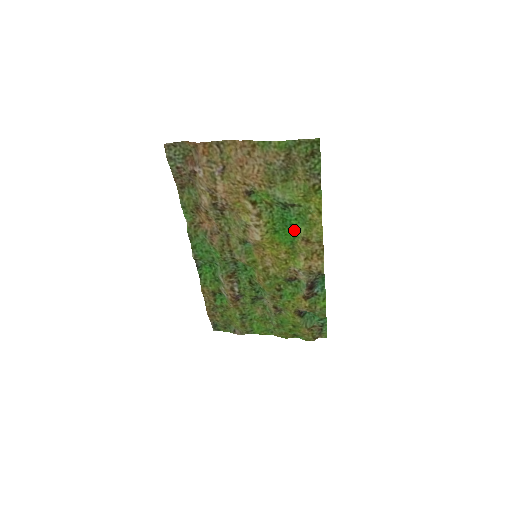
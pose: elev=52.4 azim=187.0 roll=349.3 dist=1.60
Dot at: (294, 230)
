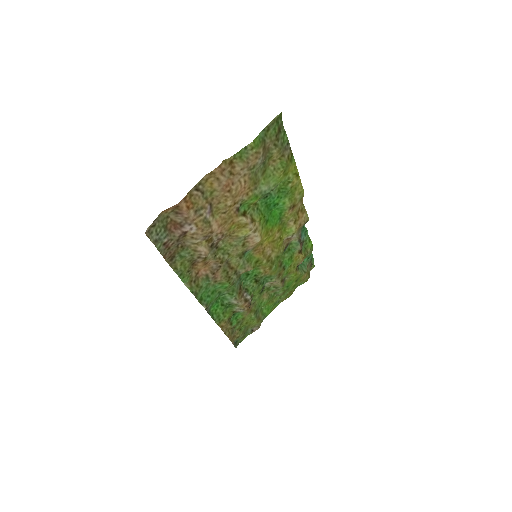
Dot at: (278, 207)
